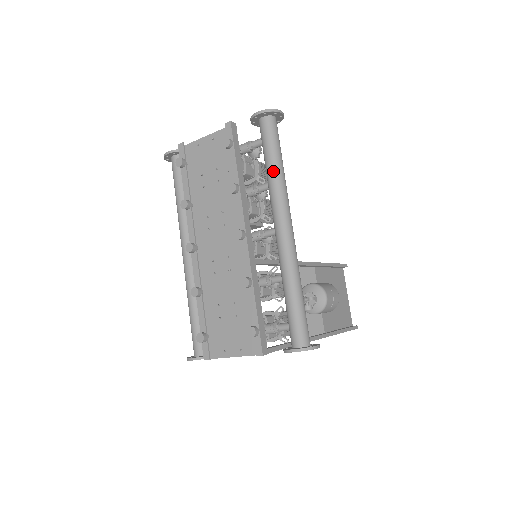
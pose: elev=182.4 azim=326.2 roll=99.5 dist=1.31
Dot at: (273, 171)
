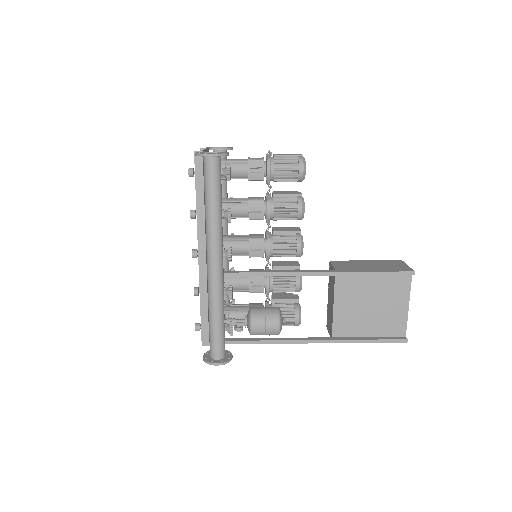
Dot at: (205, 211)
